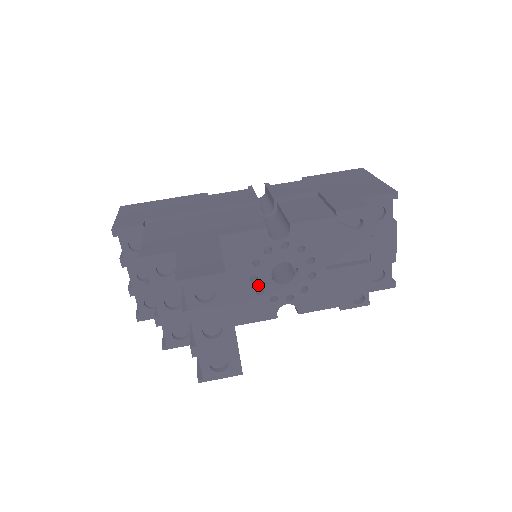
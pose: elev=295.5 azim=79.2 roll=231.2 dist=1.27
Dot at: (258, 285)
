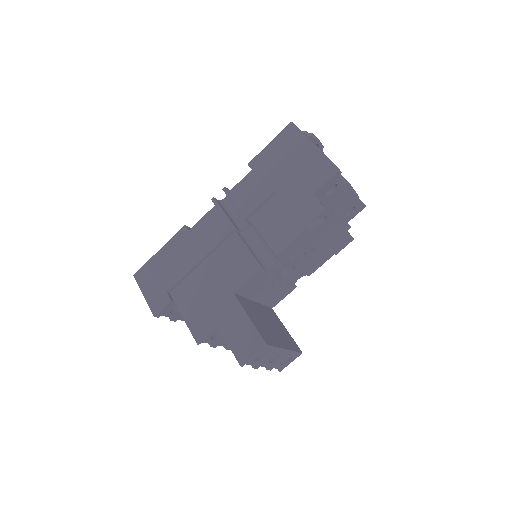
Dot at: (275, 287)
